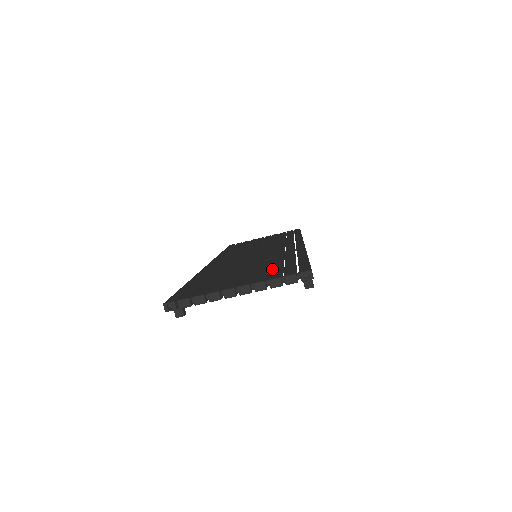
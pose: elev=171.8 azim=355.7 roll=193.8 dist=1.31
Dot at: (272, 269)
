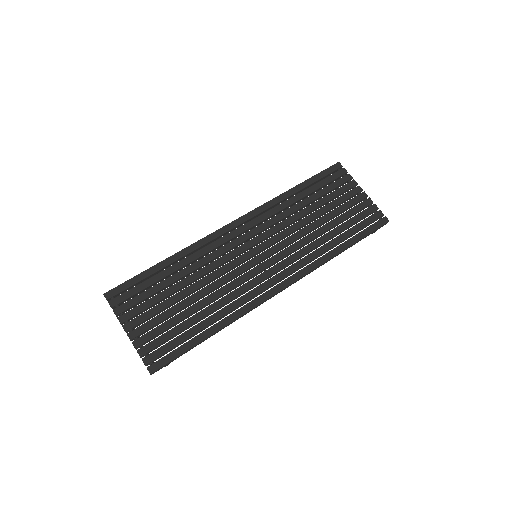
Dot at: (169, 332)
